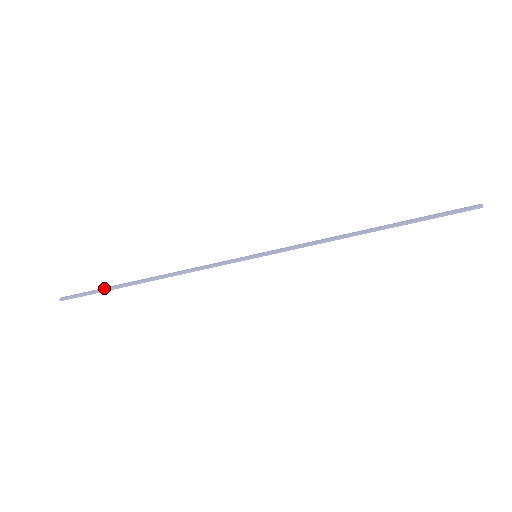
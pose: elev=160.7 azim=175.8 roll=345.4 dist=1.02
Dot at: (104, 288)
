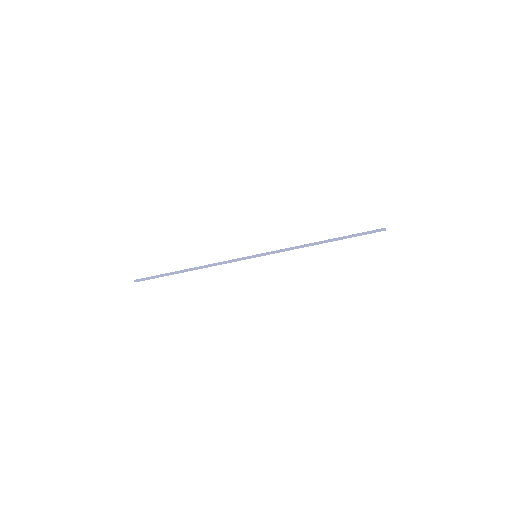
Dot at: (163, 275)
